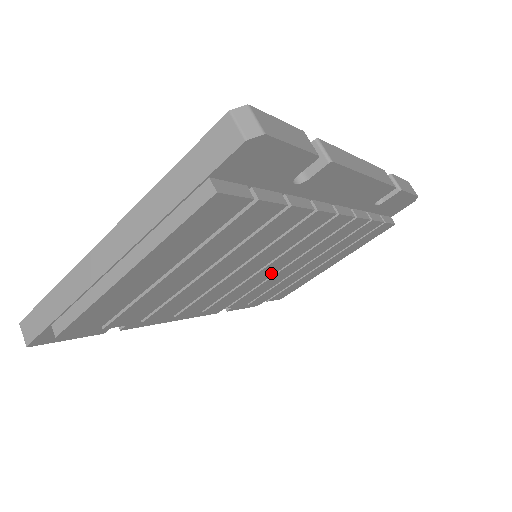
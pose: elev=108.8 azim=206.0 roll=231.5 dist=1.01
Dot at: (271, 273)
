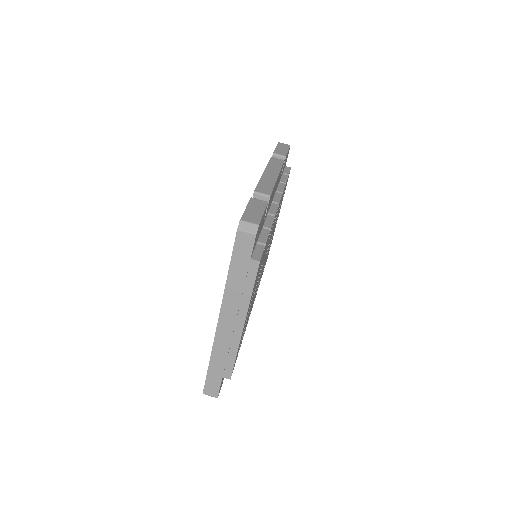
Dot at: (266, 255)
